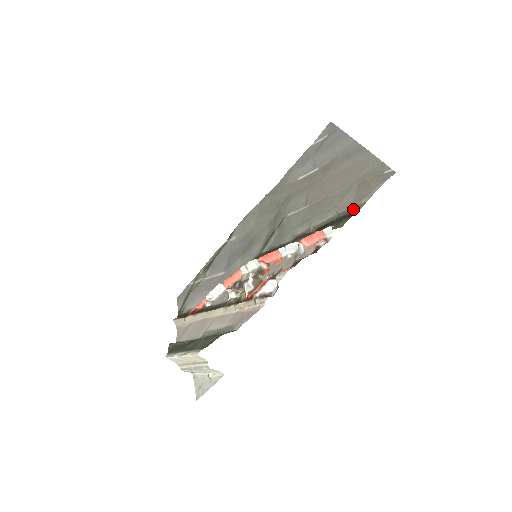
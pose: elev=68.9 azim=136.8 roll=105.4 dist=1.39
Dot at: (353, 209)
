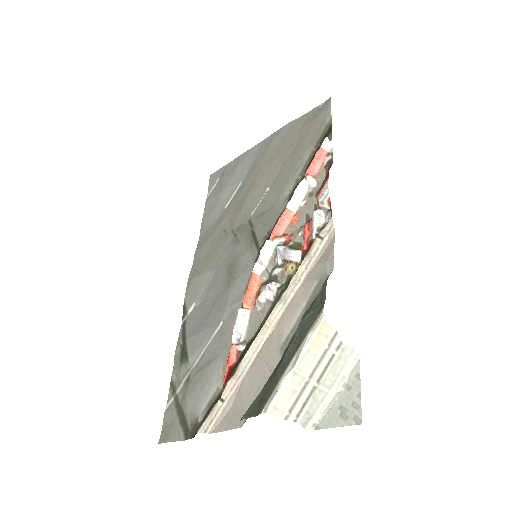
Dot at: (325, 130)
